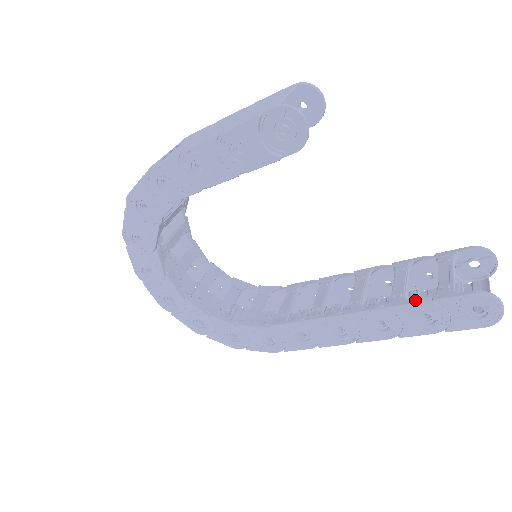
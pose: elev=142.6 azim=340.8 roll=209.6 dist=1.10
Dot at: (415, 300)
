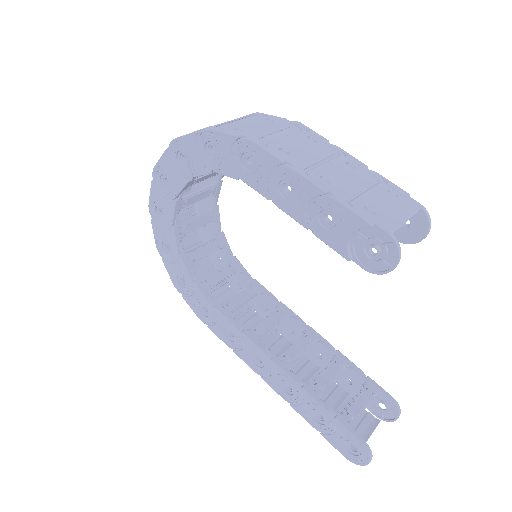
Dot at: (325, 404)
